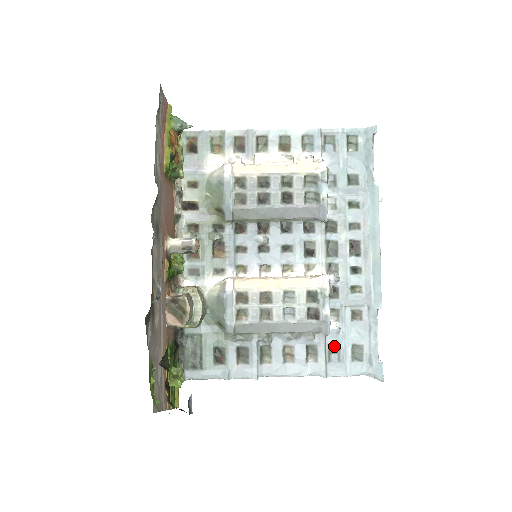
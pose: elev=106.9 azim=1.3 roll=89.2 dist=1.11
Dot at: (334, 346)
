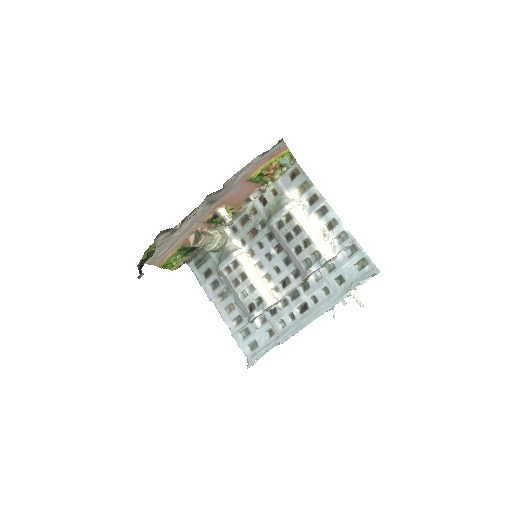
Dot at: (249, 330)
